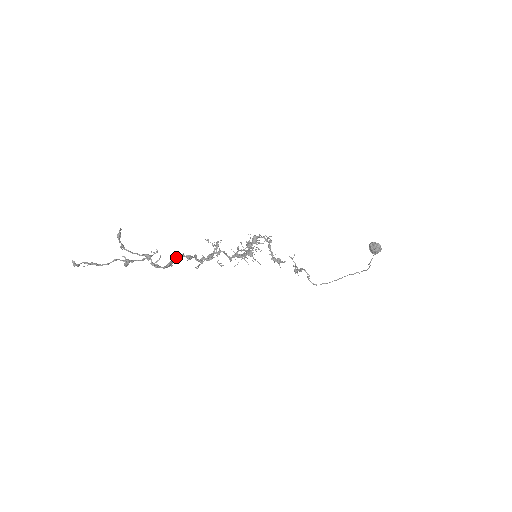
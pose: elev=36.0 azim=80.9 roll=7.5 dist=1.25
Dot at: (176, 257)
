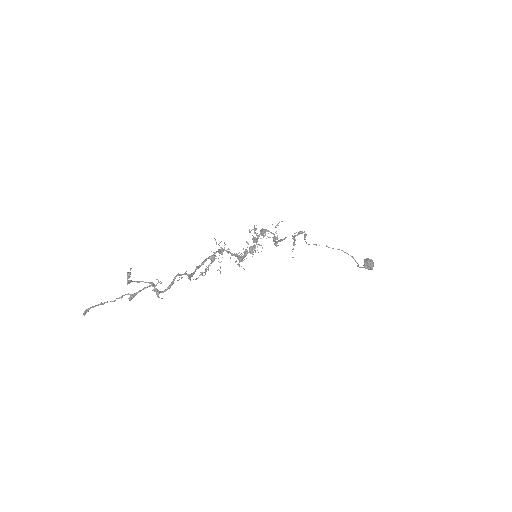
Dot at: (179, 275)
